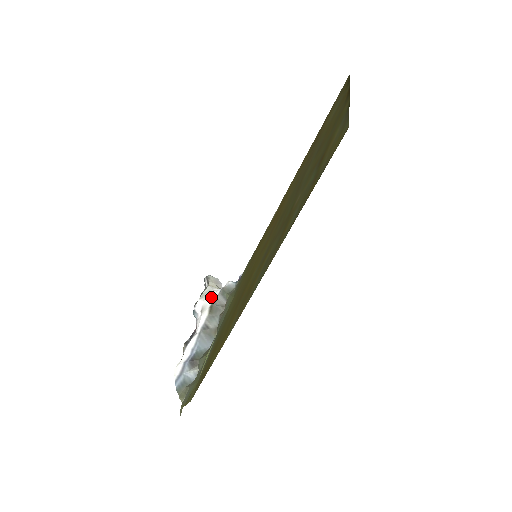
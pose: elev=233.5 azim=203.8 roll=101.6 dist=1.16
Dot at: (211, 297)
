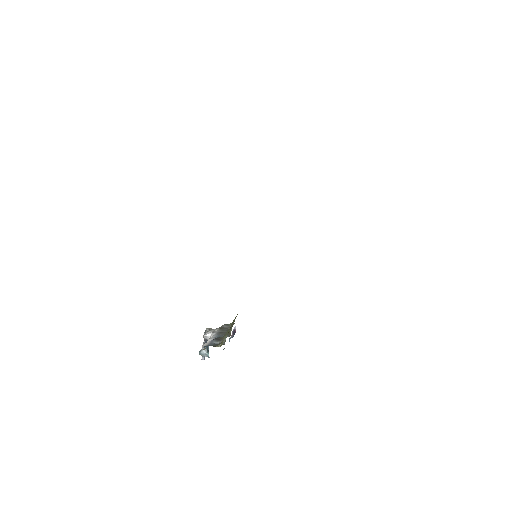
Dot at: (216, 328)
